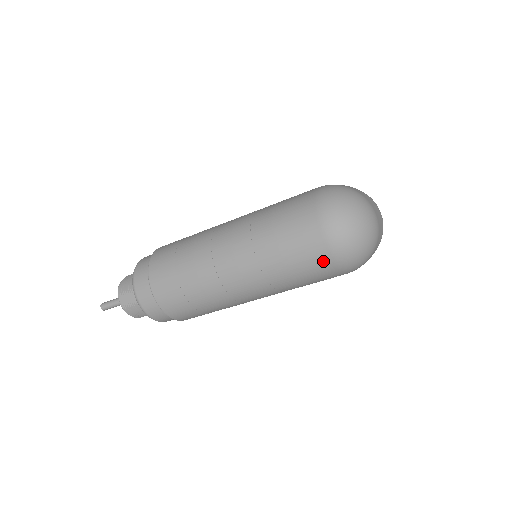
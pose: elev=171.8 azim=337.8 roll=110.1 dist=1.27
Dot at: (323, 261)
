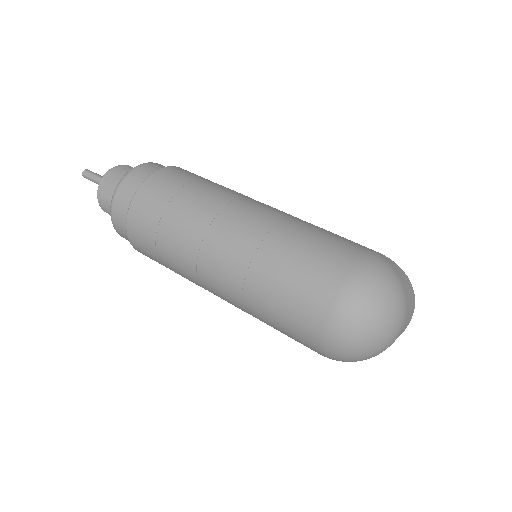
Dot at: (308, 334)
